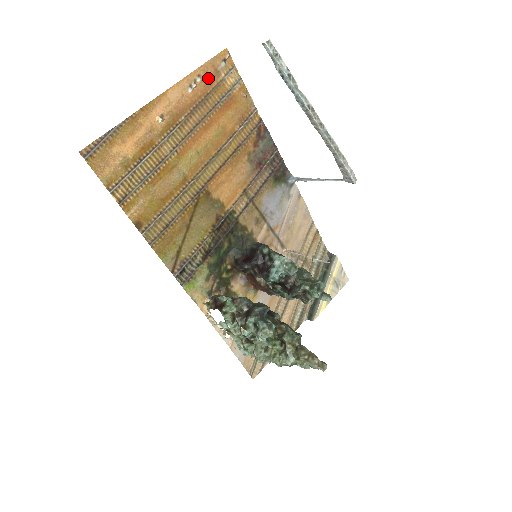
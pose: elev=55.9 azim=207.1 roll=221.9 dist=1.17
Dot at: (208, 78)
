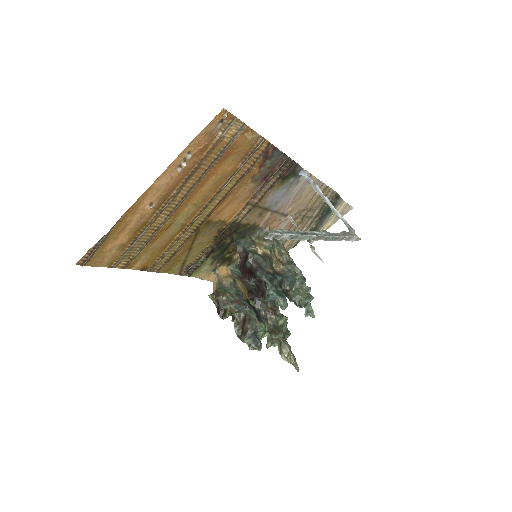
Dot at: (201, 148)
